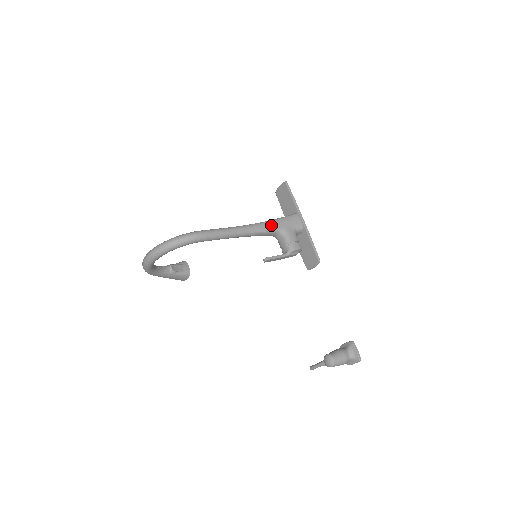
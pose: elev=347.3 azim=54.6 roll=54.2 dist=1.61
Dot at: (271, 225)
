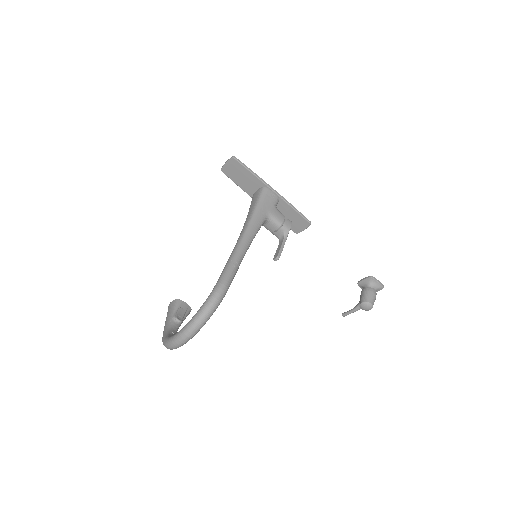
Dot at: (258, 219)
